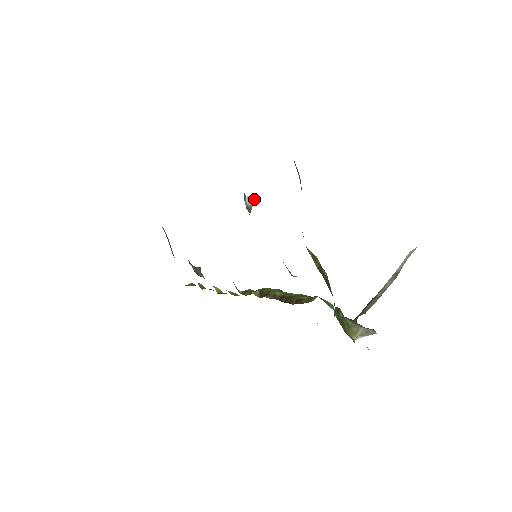
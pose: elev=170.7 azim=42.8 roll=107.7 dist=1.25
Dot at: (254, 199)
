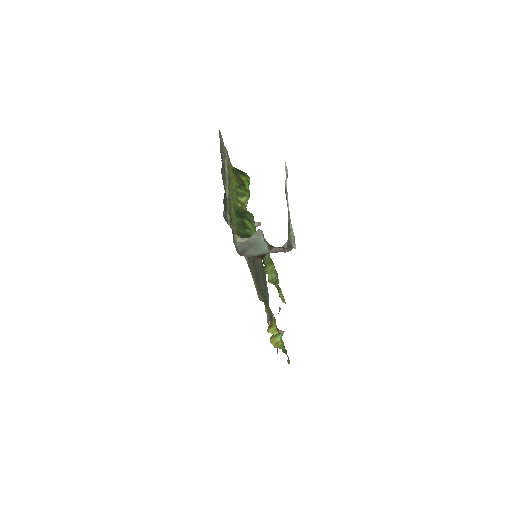
Dot at: (260, 224)
